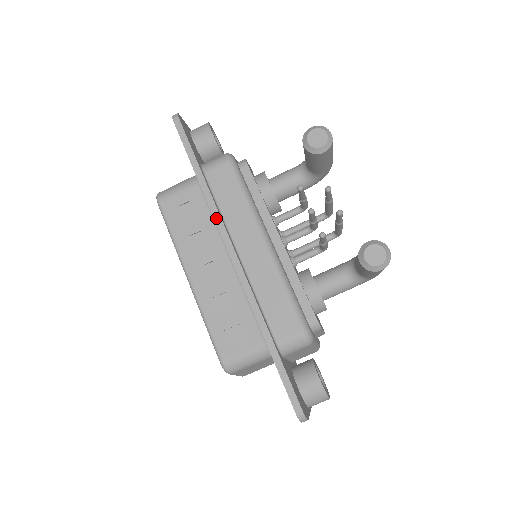
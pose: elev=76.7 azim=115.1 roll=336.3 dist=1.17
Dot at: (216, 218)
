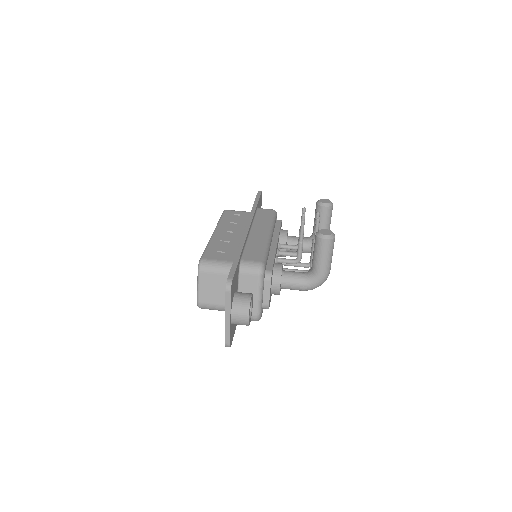
Dot at: (251, 216)
